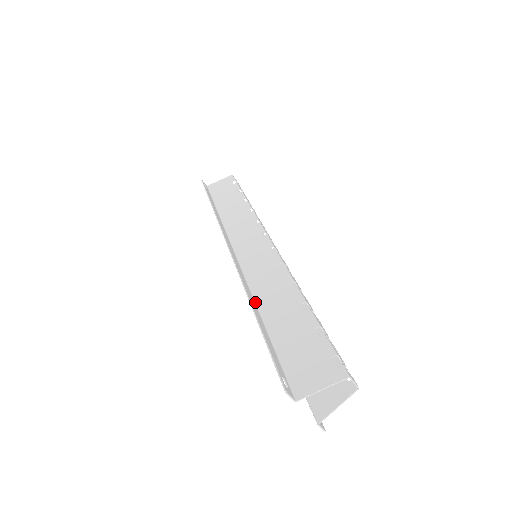
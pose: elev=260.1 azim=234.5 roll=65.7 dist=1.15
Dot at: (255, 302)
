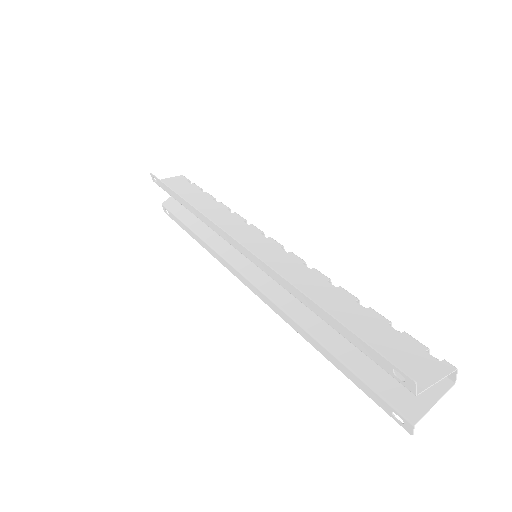
Dot at: (298, 298)
